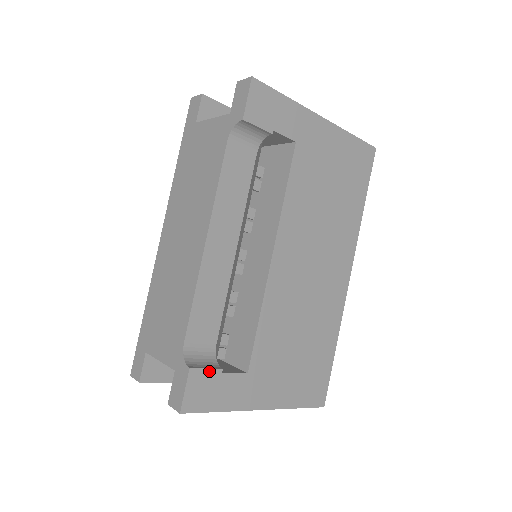
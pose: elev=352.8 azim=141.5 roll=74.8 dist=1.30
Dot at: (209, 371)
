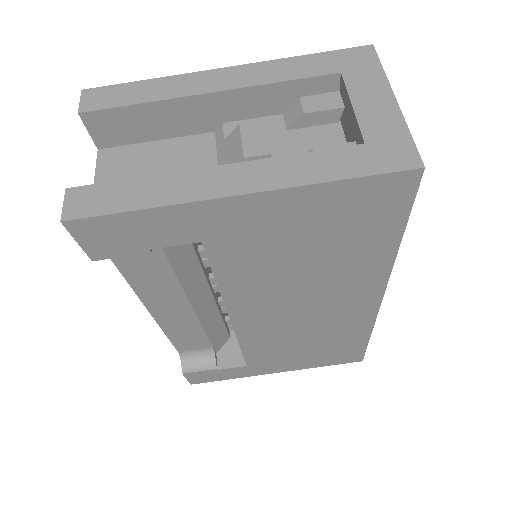
Dot at: (203, 371)
